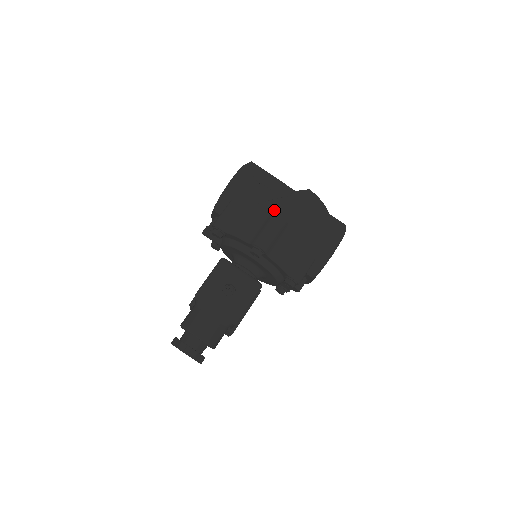
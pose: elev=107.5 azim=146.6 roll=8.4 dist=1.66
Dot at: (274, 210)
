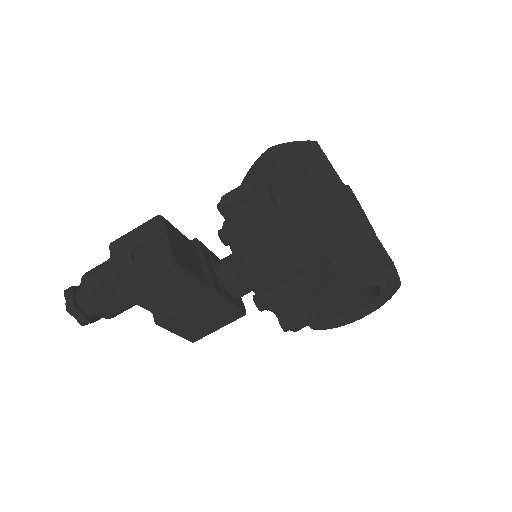
Dot at: (284, 196)
